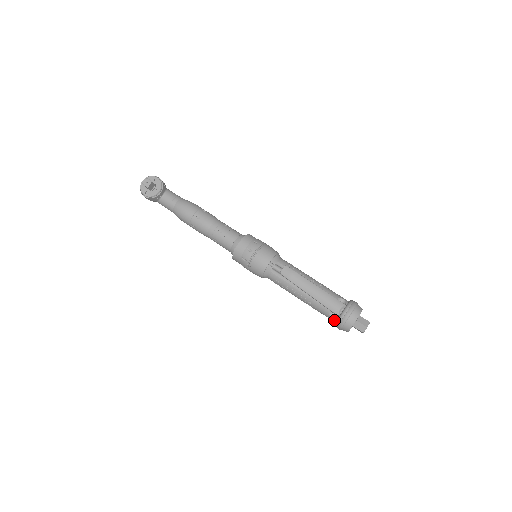
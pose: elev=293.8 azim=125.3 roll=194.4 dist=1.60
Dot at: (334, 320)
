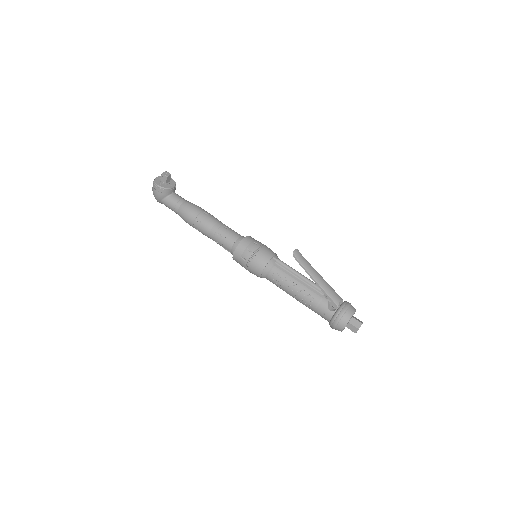
Dot at: (332, 314)
